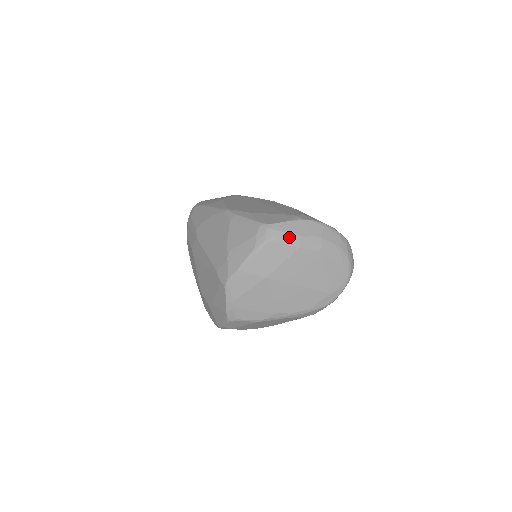
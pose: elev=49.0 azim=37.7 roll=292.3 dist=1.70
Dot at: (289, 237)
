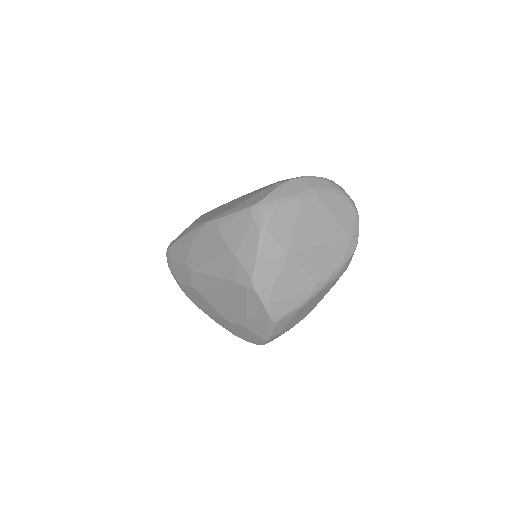
Dot at: (284, 203)
